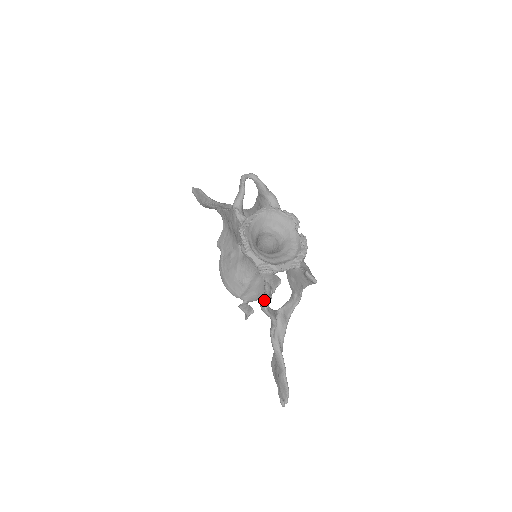
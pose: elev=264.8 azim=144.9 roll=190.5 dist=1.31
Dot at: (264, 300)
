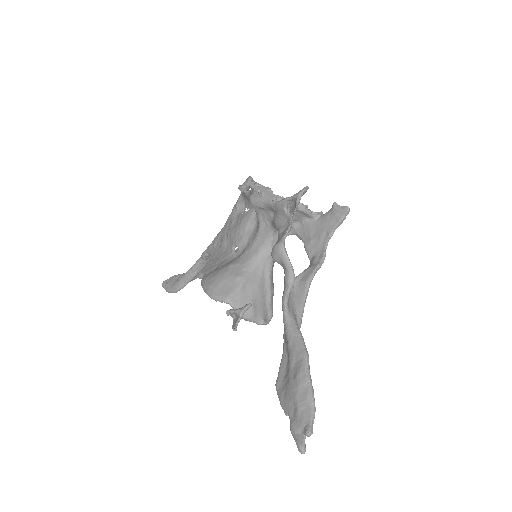
Dot at: (279, 238)
